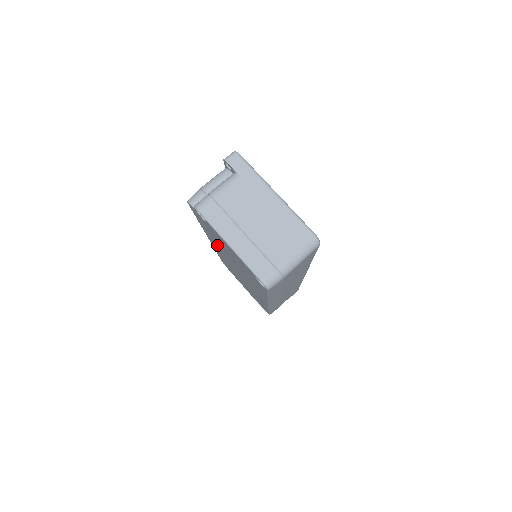
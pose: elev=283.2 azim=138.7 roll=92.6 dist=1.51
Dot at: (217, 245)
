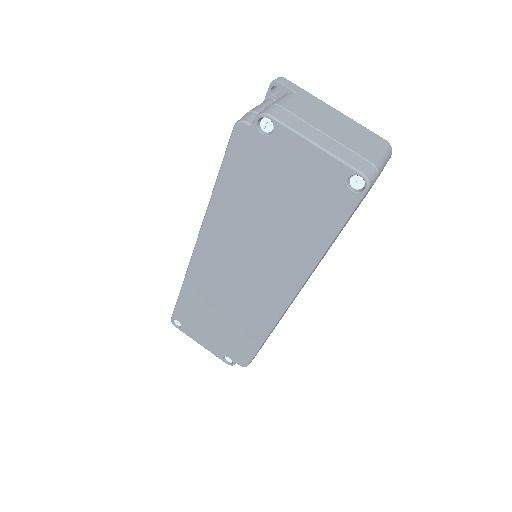
Dot at: (229, 224)
